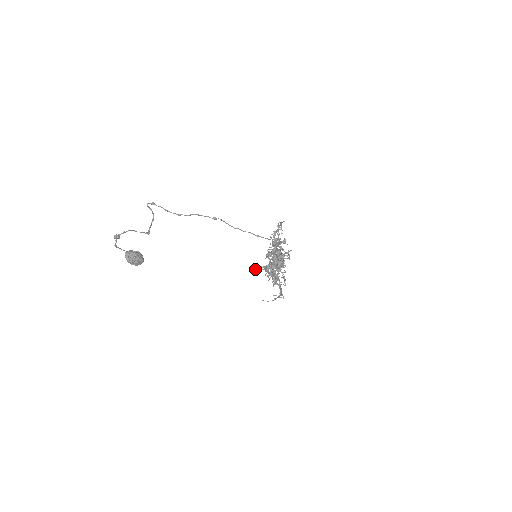
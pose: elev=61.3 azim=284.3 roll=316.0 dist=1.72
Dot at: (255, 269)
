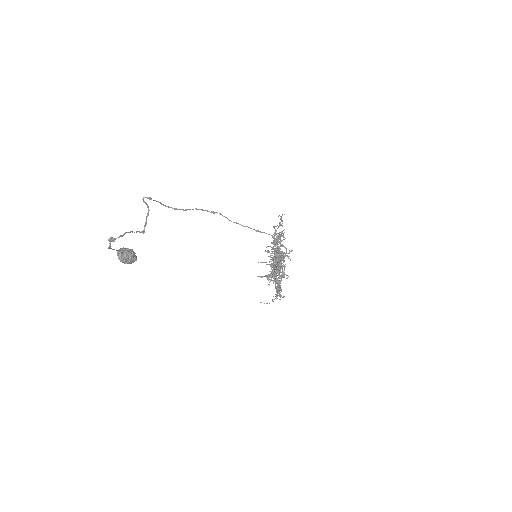
Dot at: occluded
